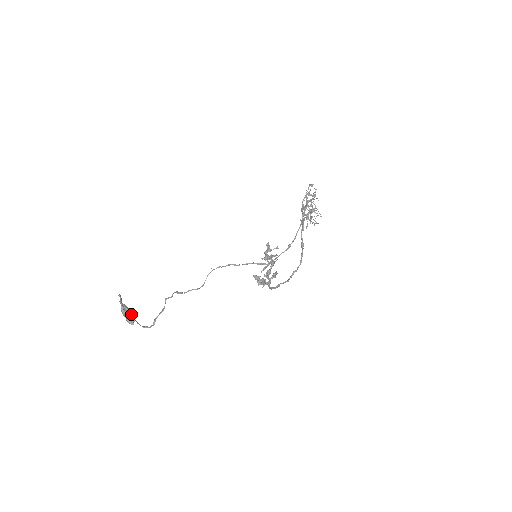
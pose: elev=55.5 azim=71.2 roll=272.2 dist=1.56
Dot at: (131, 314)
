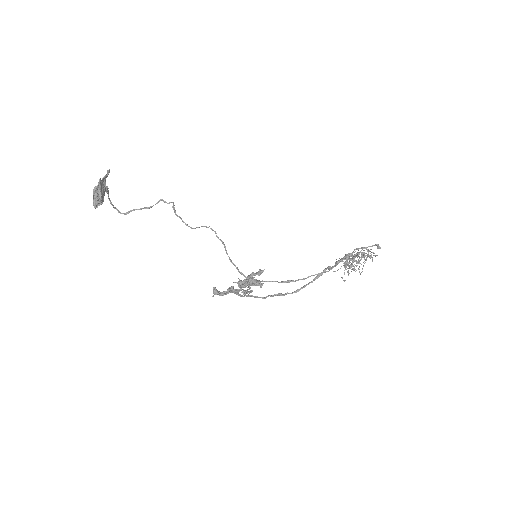
Dot at: (99, 199)
